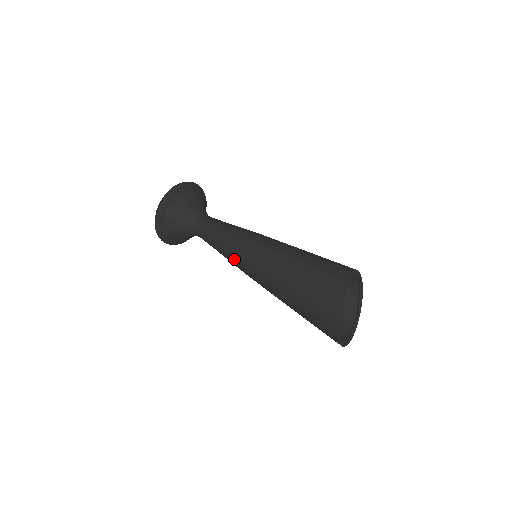
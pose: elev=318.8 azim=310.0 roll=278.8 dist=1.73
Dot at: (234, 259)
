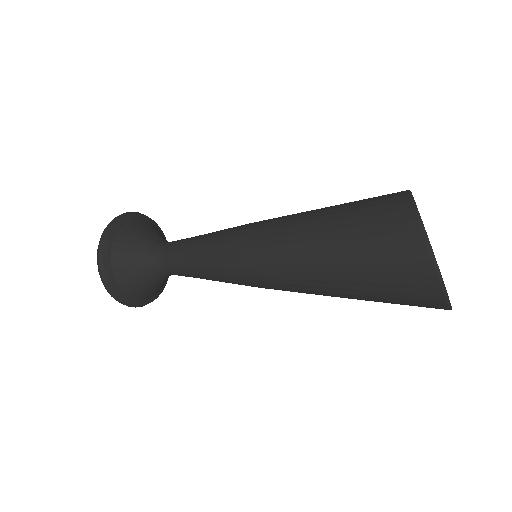
Dot at: (225, 264)
